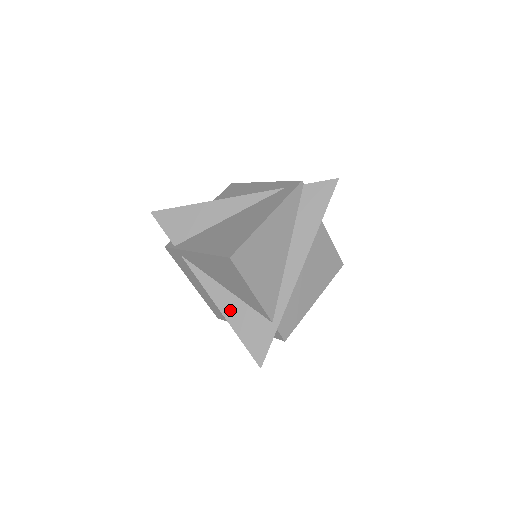
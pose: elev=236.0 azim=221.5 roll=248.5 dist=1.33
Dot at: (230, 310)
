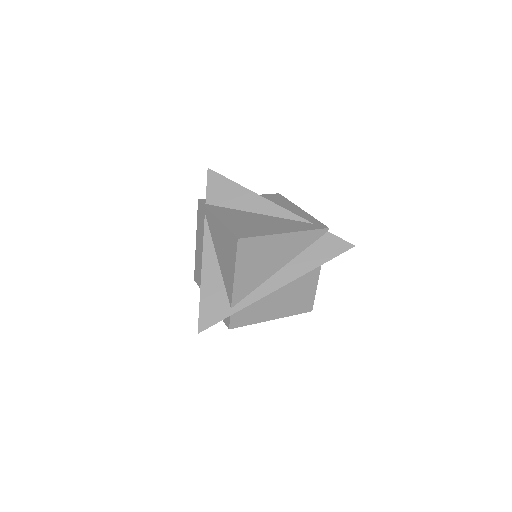
Dot at: (209, 277)
